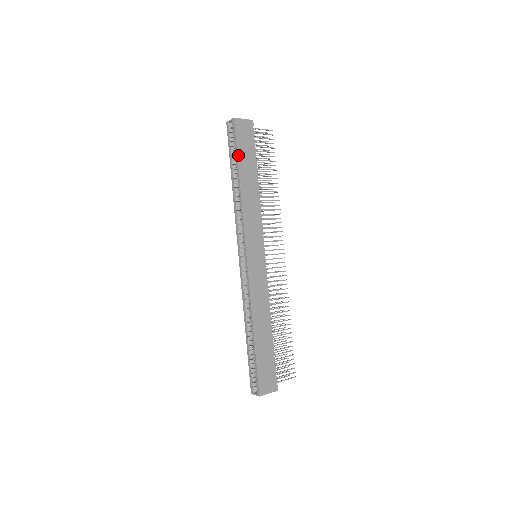
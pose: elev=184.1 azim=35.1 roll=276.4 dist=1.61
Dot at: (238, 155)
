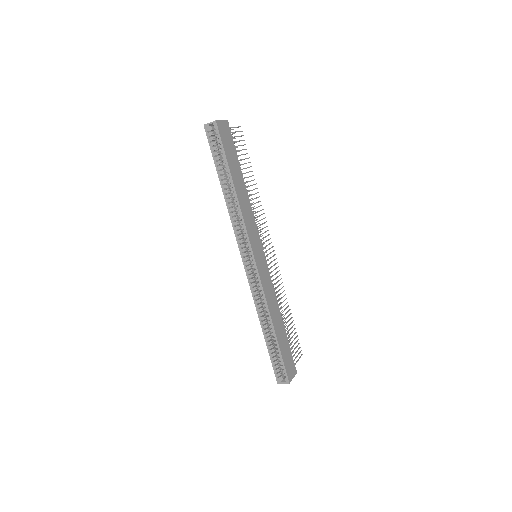
Dot at: (227, 160)
